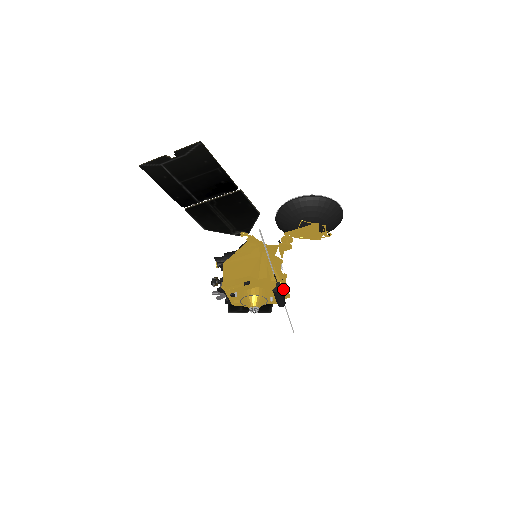
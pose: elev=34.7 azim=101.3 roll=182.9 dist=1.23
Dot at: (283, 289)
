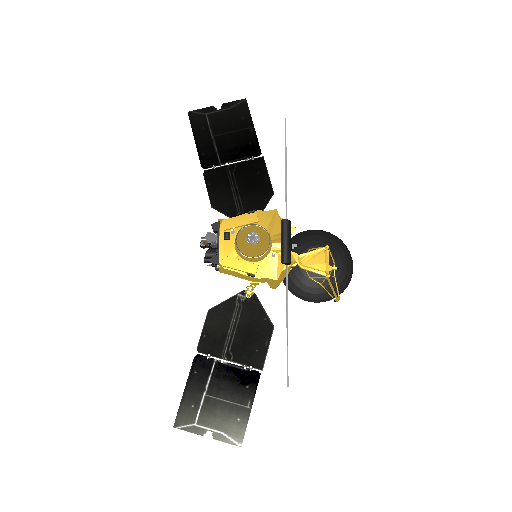
Dot at: (291, 241)
